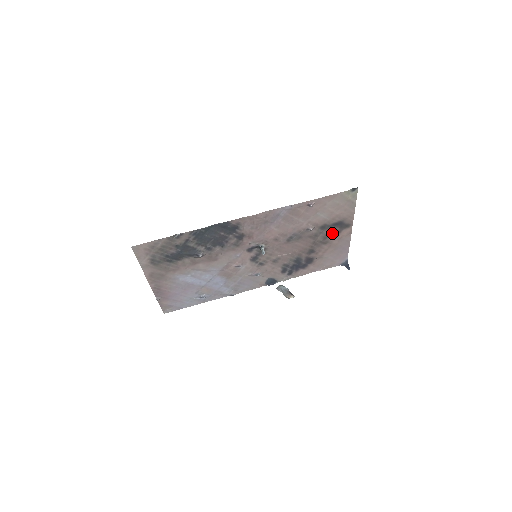
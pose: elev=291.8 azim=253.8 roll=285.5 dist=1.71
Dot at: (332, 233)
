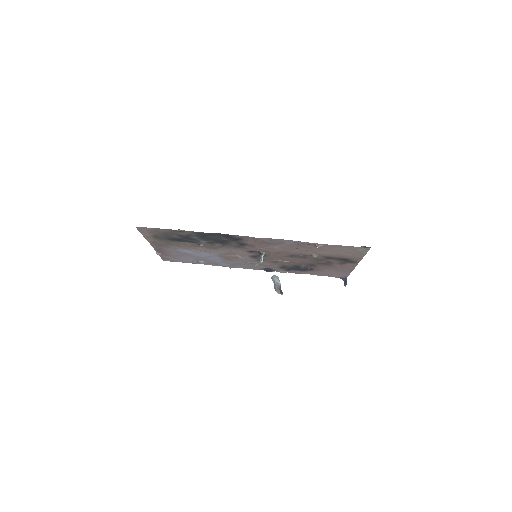
Dot at: (336, 262)
